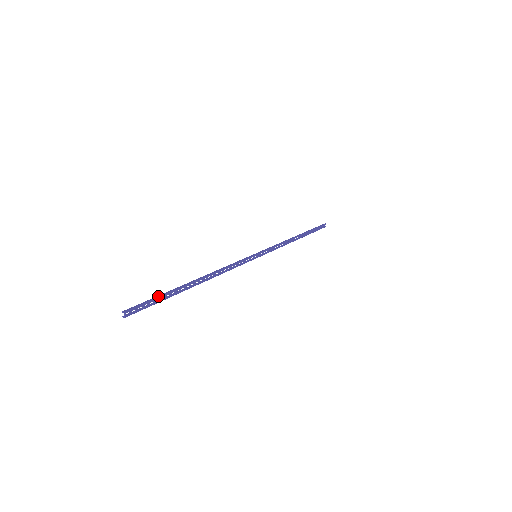
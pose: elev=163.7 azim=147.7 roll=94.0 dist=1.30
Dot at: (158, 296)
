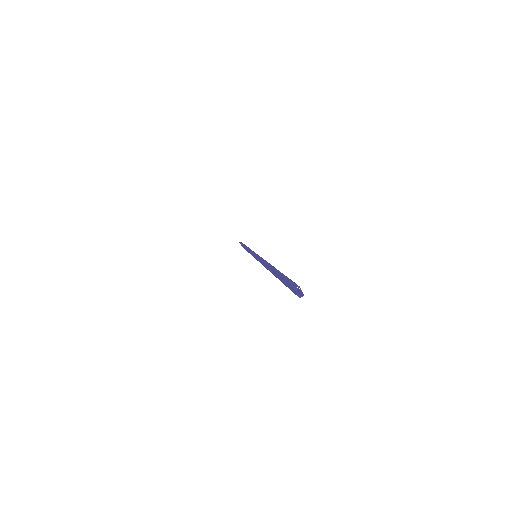
Dot at: (282, 276)
